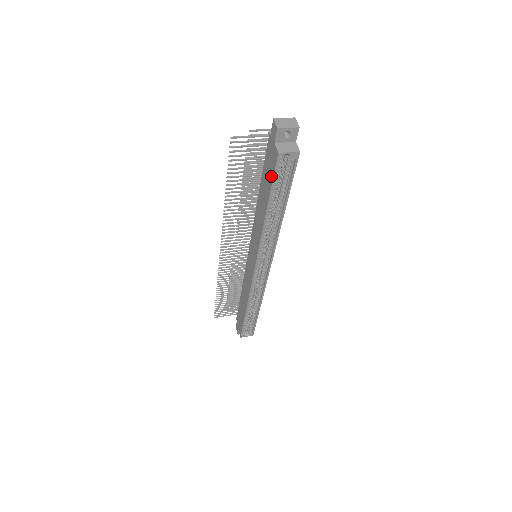
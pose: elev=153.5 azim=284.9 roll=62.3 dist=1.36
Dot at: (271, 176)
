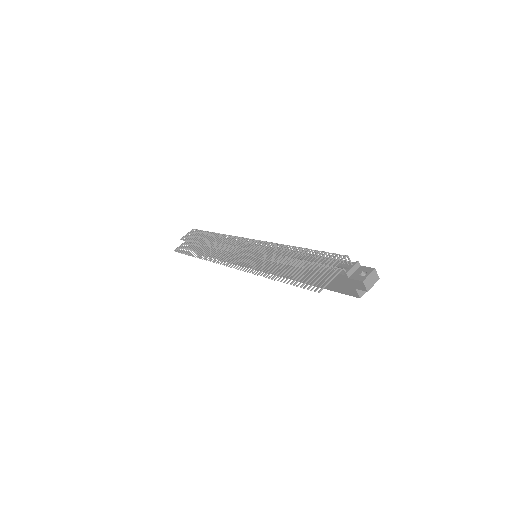
Dot at: (336, 289)
